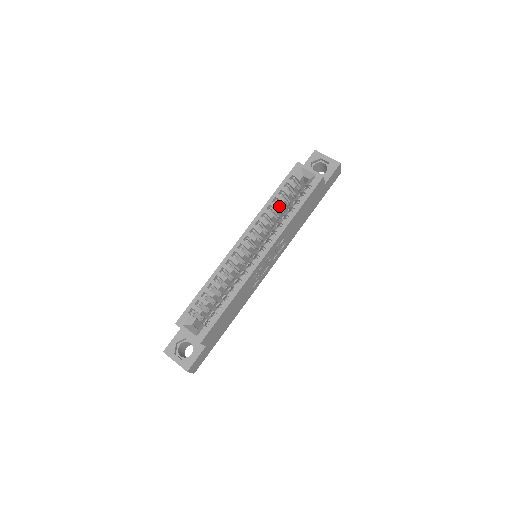
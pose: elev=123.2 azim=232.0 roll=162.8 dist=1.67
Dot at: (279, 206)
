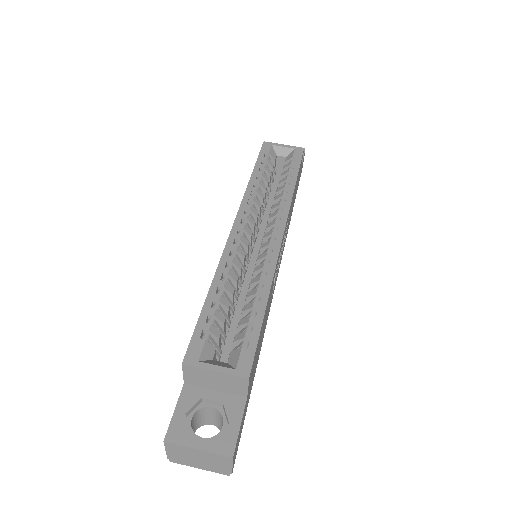
Dot at: occluded
